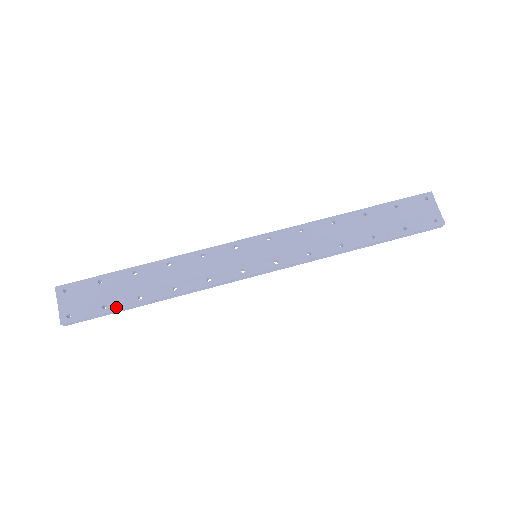
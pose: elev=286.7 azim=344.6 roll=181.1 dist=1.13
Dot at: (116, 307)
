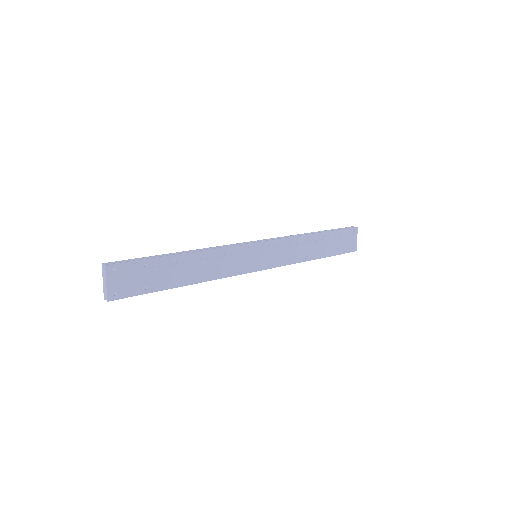
Dot at: (156, 289)
